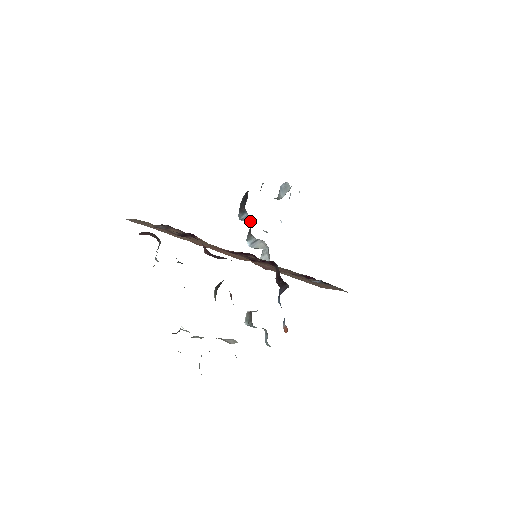
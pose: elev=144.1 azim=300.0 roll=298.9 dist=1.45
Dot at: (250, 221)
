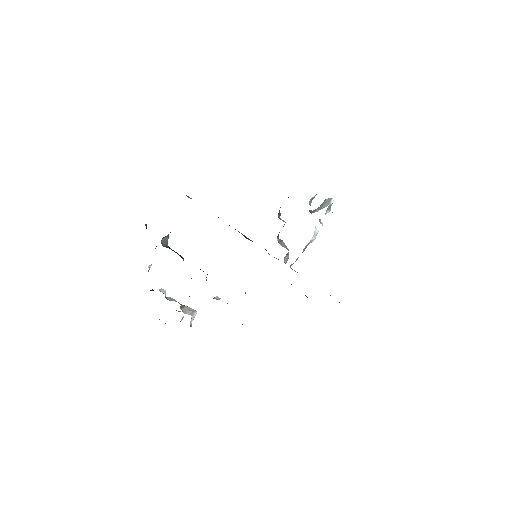
Dot at: (285, 222)
